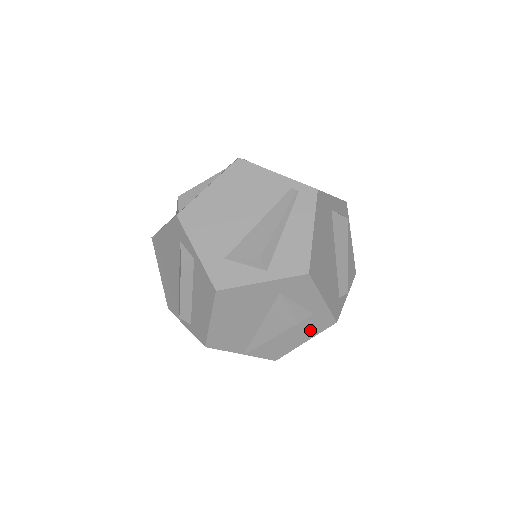
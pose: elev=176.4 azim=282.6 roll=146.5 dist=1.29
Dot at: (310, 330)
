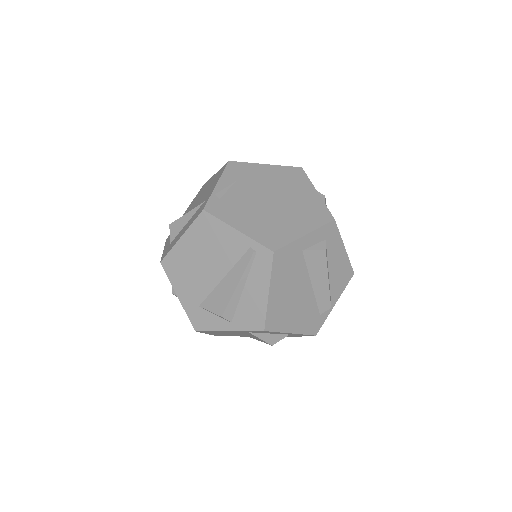
Dot at: occluded
